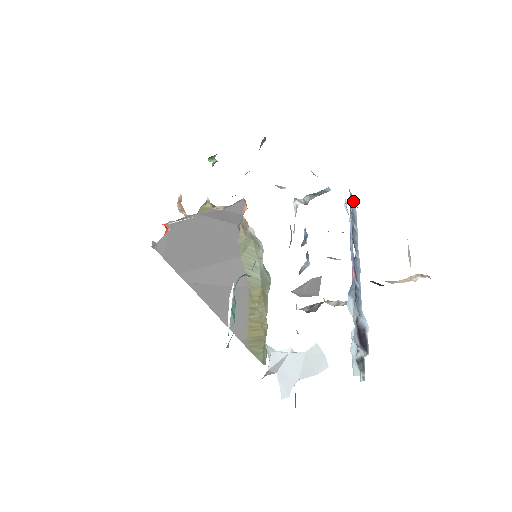
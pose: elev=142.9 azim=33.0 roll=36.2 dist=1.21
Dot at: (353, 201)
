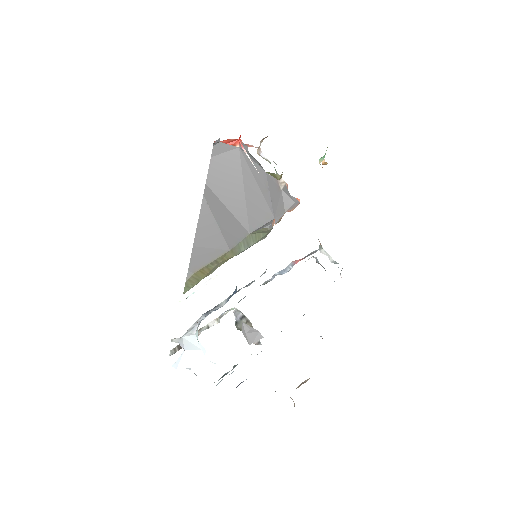
Dot at: occluded
